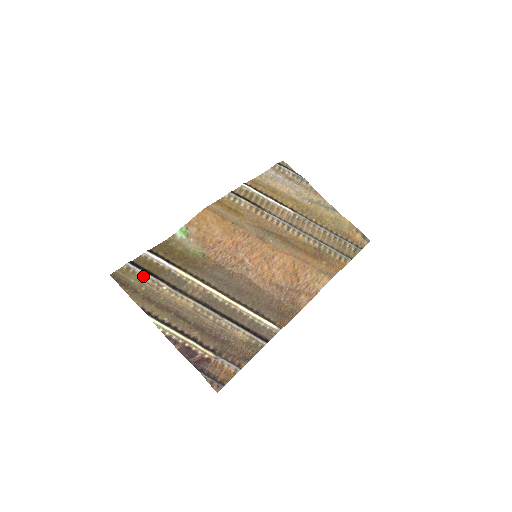
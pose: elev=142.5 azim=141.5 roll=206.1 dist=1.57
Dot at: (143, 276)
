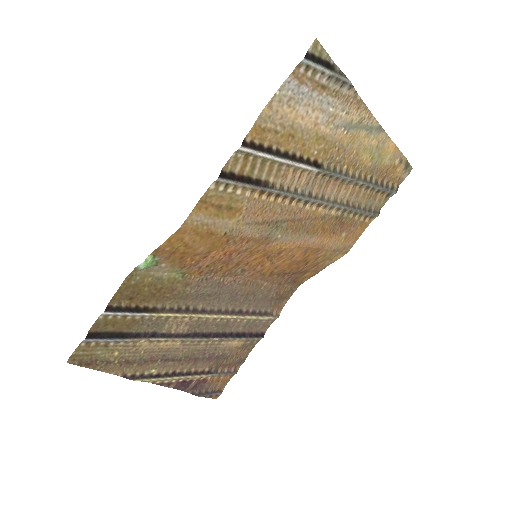
Dot at: (111, 343)
